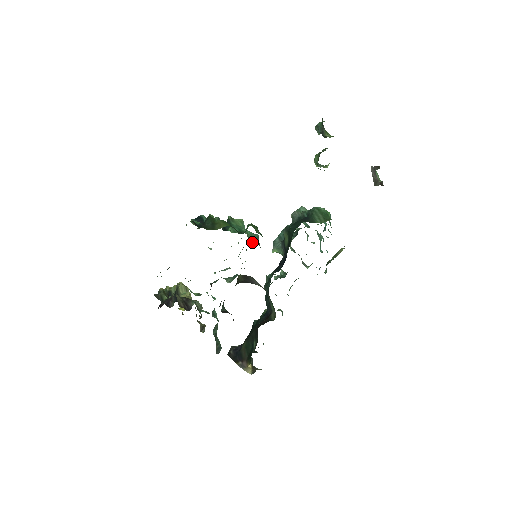
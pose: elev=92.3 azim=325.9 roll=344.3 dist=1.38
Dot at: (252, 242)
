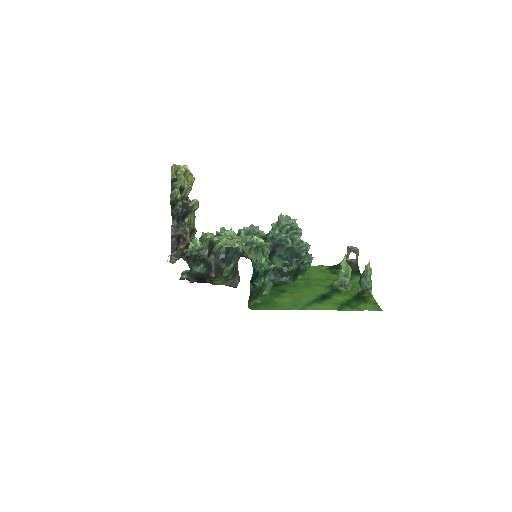
Dot at: occluded
